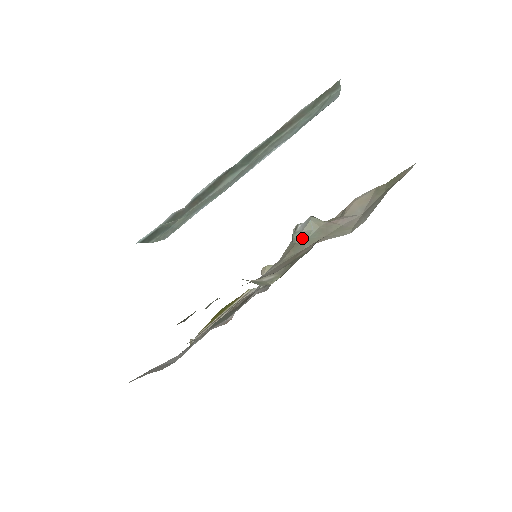
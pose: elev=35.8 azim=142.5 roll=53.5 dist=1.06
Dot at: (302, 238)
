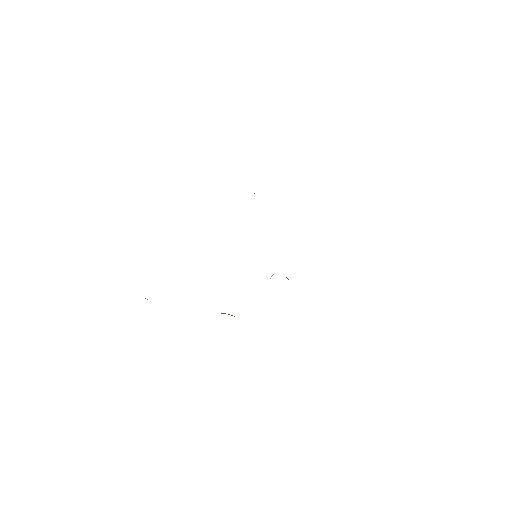
Dot at: occluded
